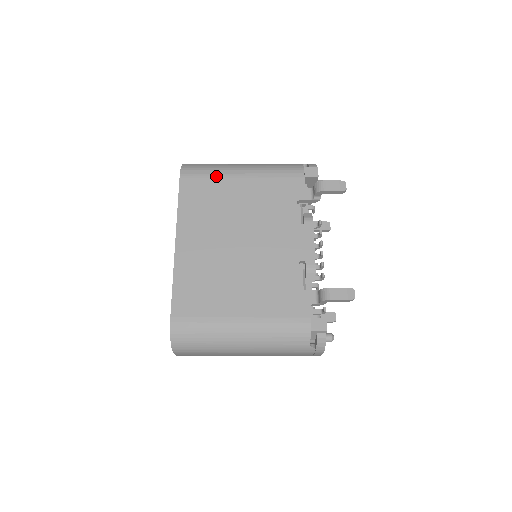
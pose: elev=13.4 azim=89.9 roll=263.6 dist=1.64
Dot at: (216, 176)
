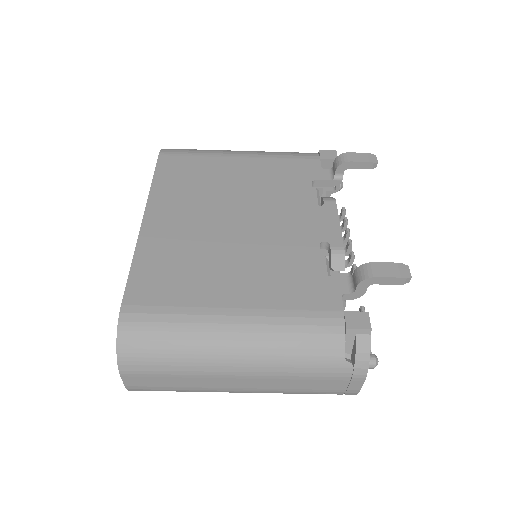
Dot at: (206, 155)
